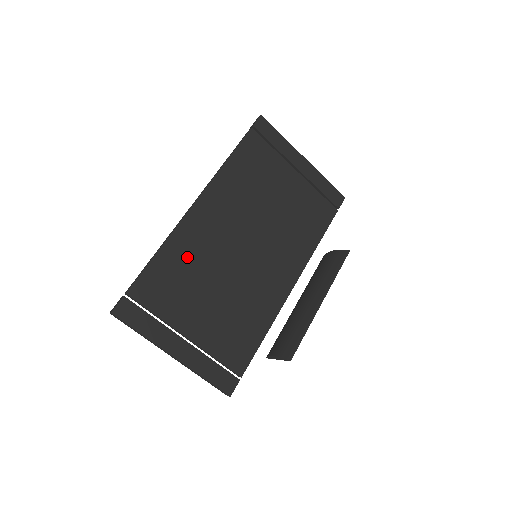
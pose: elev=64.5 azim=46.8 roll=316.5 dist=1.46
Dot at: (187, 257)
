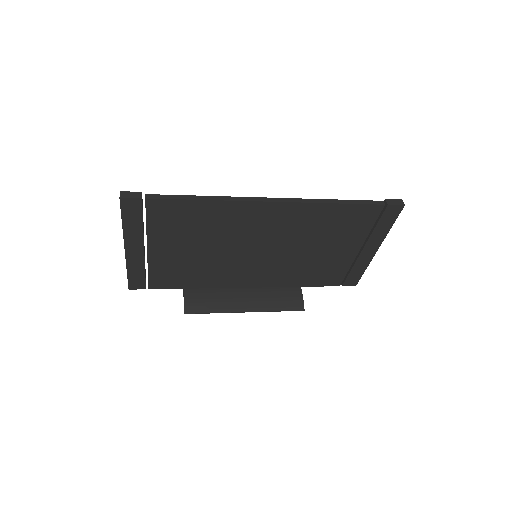
Dot at: (215, 220)
